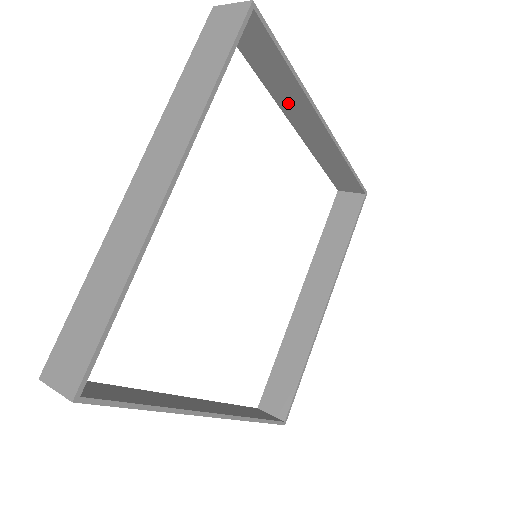
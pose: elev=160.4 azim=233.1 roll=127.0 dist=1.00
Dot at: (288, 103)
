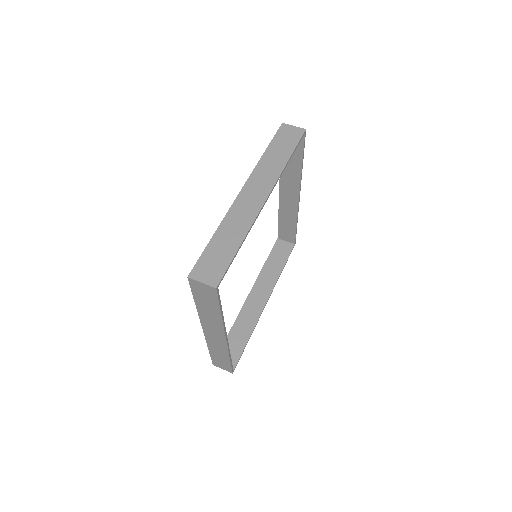
Dot at: (238, 214)
